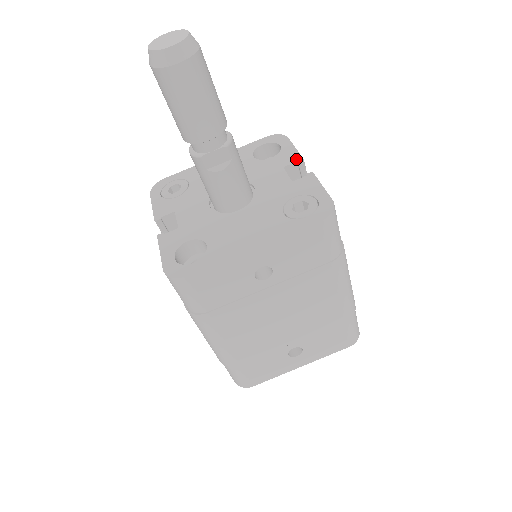
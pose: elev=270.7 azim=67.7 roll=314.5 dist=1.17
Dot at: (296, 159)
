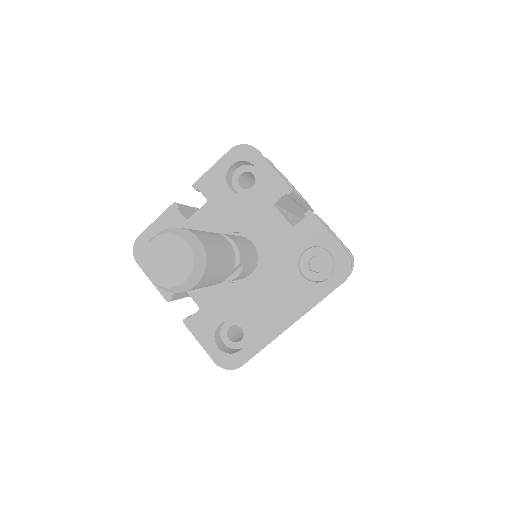
Dot at: (283, 190)
